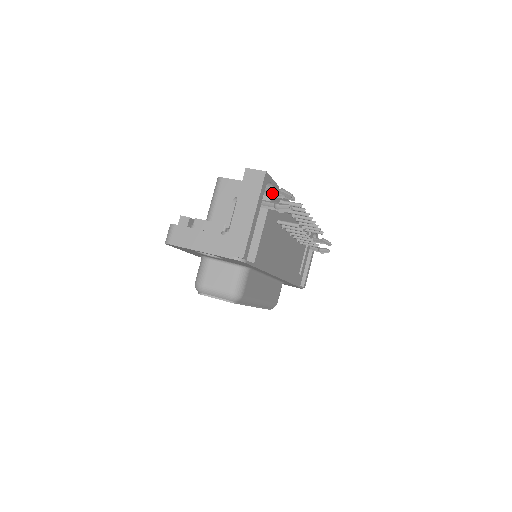
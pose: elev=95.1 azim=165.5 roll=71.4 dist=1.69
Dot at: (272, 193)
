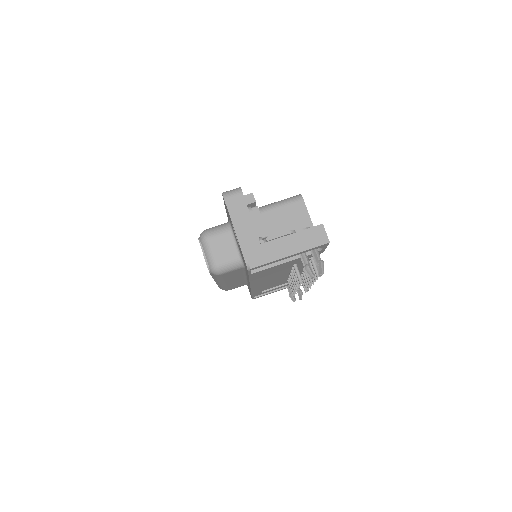
Dot at: (315, 256)
